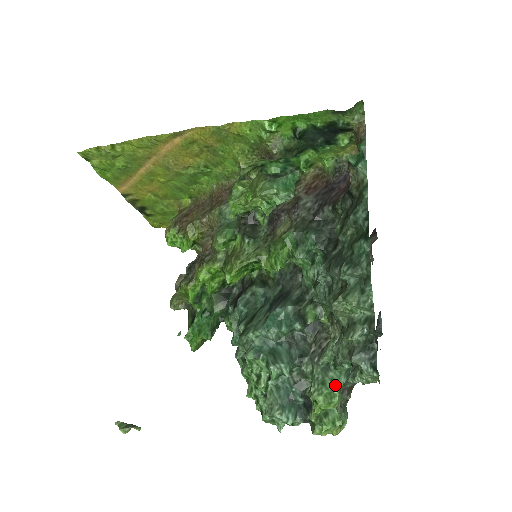
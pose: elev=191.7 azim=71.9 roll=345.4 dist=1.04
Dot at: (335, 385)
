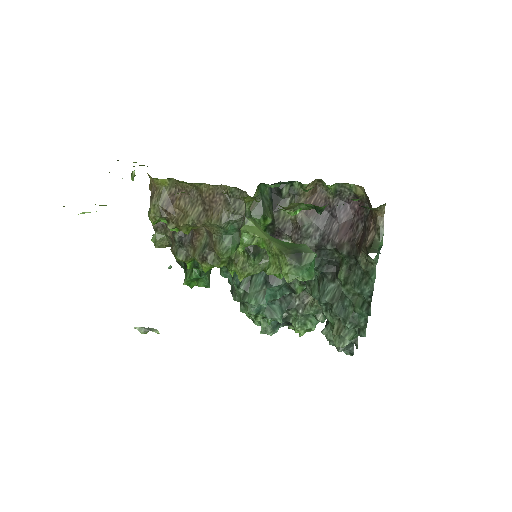
Dot at: (313, 325)
